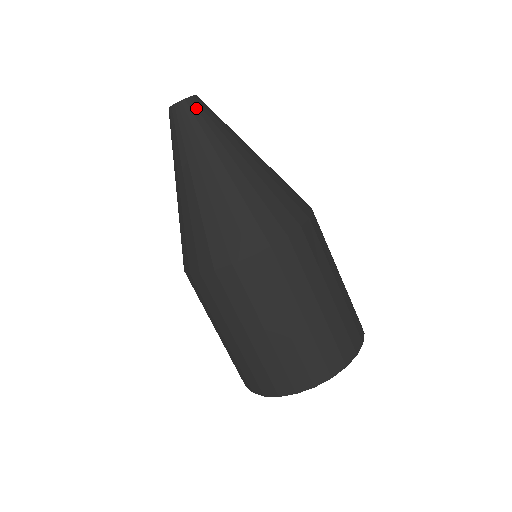
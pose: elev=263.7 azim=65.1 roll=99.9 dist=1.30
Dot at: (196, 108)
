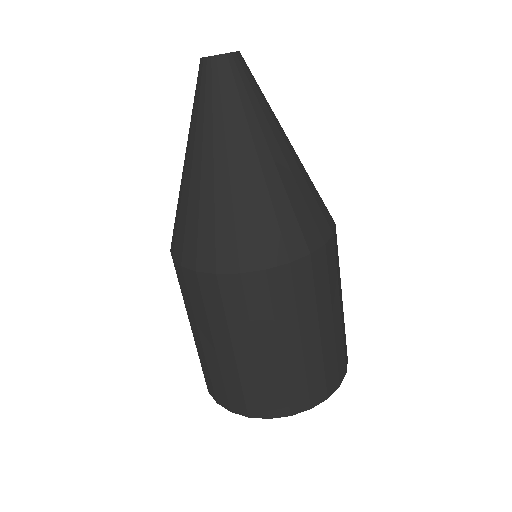
Dot at: (238, 69)
